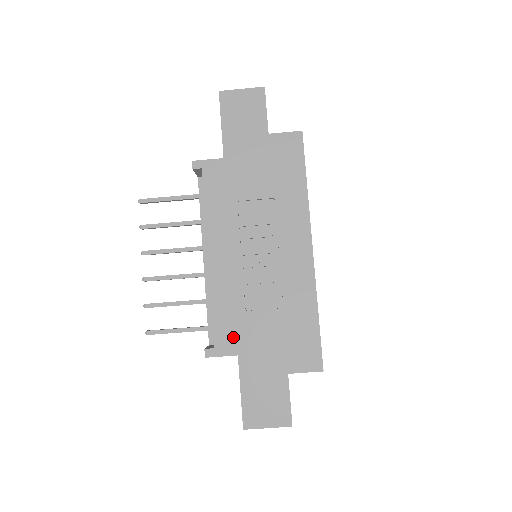
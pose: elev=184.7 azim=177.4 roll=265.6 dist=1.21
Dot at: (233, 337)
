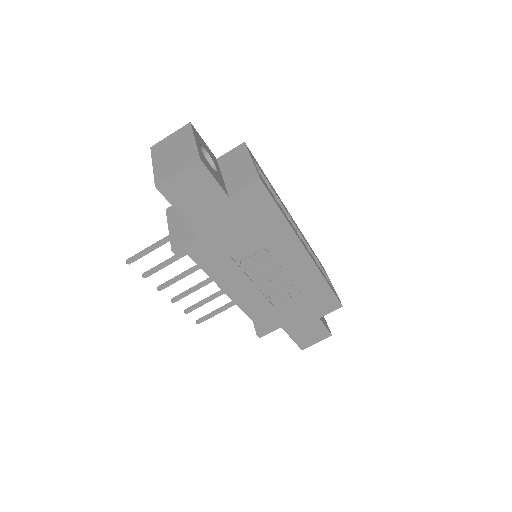
Dot at: (273, 322)
